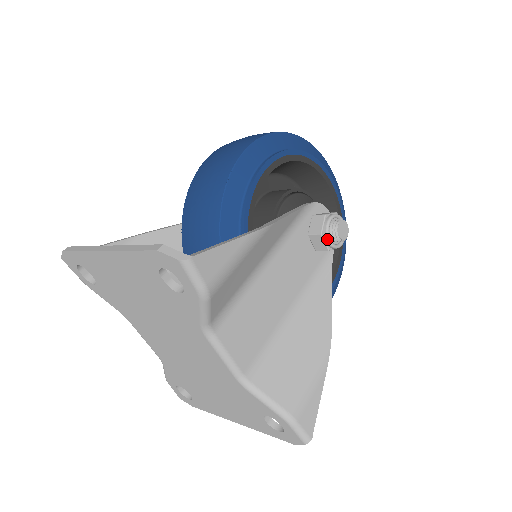
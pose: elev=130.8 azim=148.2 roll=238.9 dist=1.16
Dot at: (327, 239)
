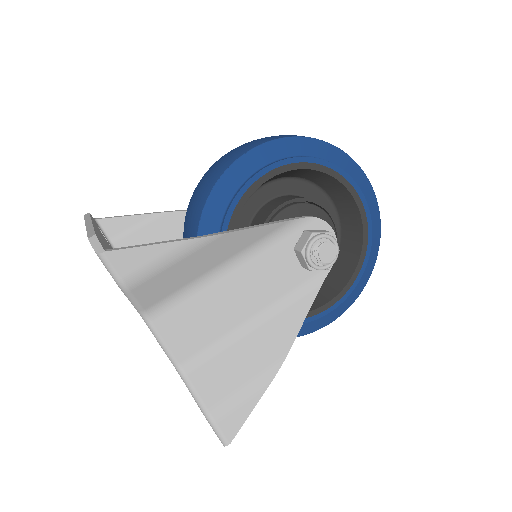
Dot at: (307, 258)
